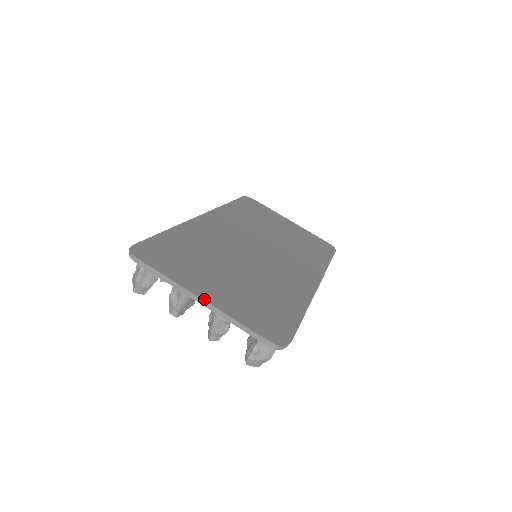
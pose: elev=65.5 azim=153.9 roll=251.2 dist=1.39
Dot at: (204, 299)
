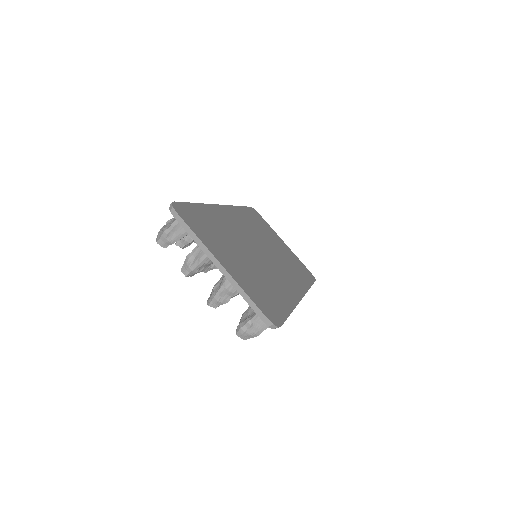
Dot at: (223, 265)
